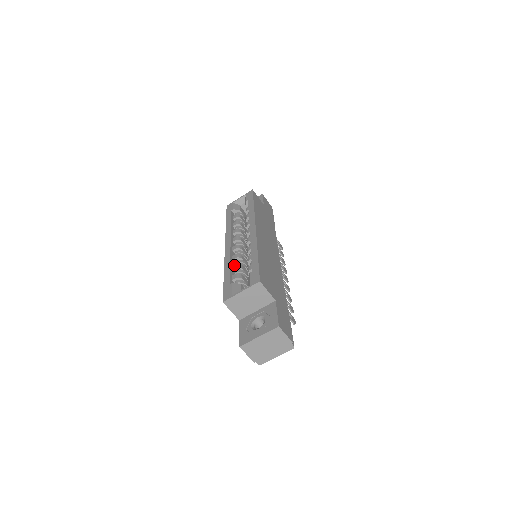
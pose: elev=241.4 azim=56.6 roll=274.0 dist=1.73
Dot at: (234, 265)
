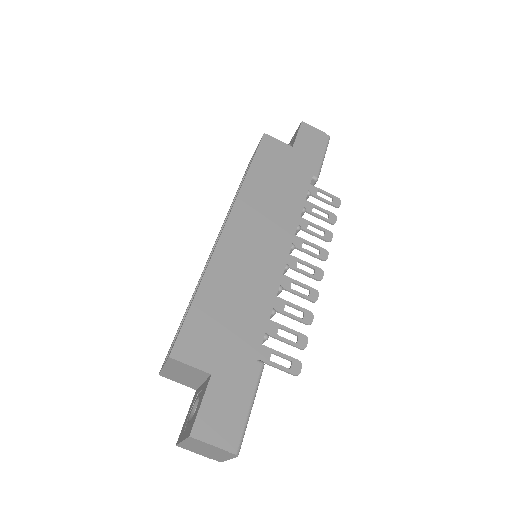
Dot at: occluded
